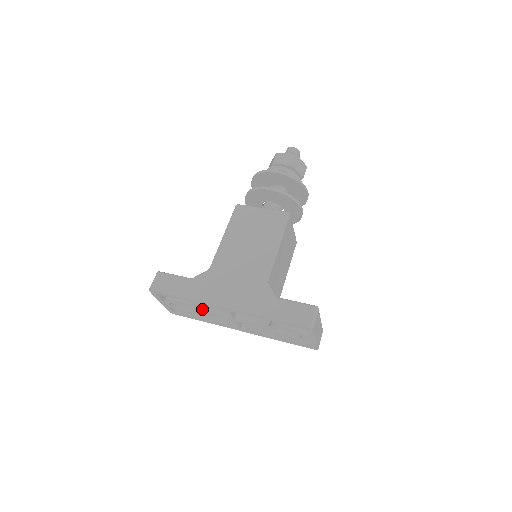
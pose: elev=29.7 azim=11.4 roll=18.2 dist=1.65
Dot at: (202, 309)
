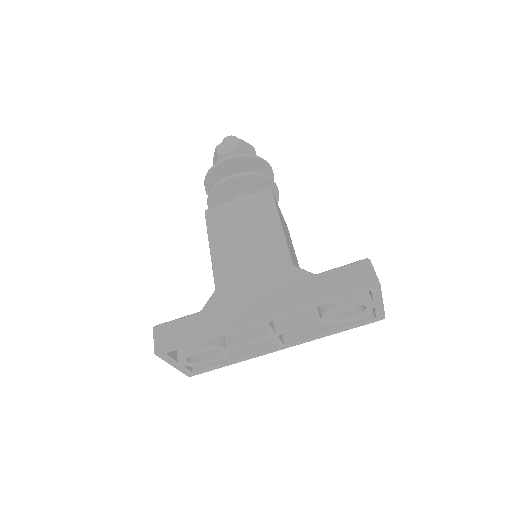
Dot at: (229, 344)
